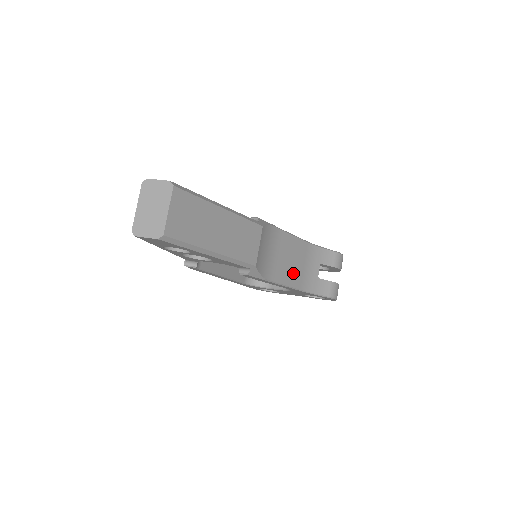
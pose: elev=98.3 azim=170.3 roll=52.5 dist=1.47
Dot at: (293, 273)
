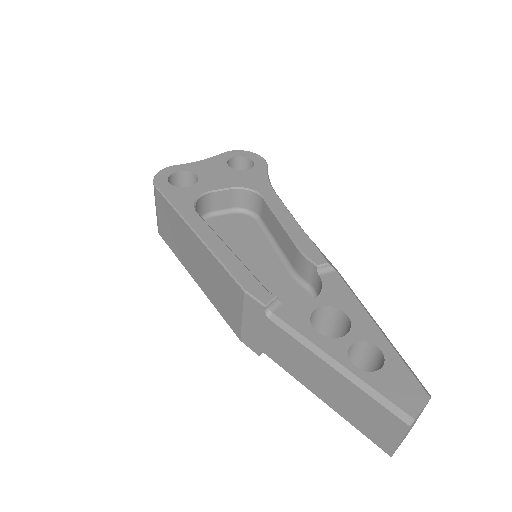
Dot at: occluded
